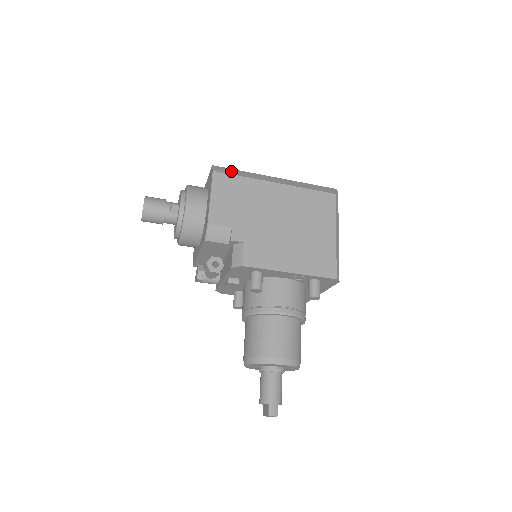
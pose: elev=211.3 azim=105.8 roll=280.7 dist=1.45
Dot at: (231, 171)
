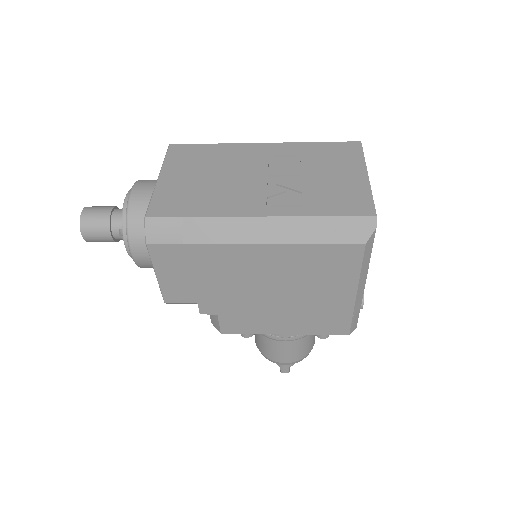
Dot at: (175, 232)
